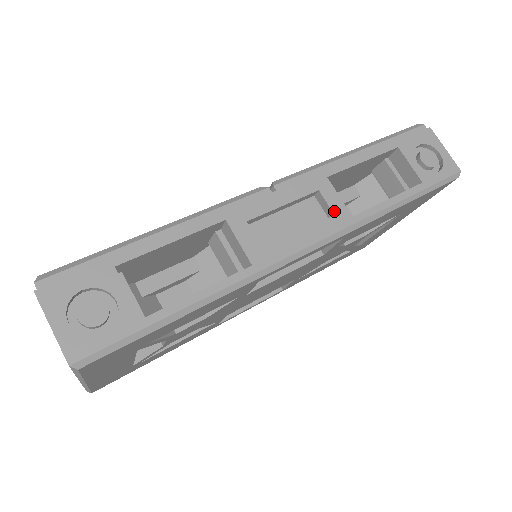
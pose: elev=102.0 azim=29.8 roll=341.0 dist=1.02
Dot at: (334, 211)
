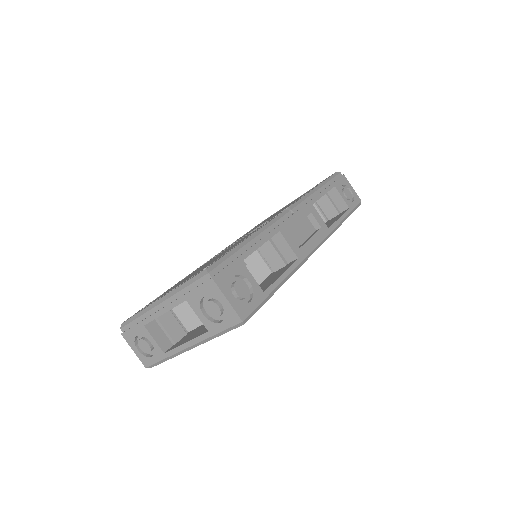
Dot at: (321, 225)
